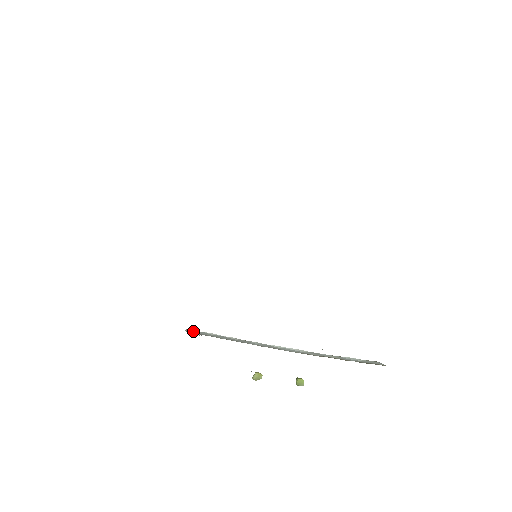
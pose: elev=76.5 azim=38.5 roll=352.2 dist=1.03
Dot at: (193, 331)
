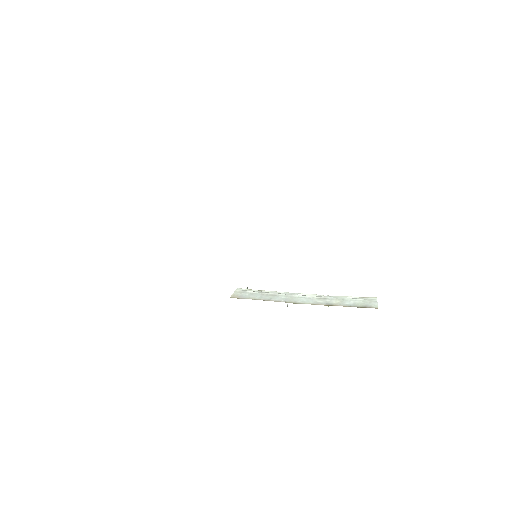
Dot at: (238, 293)
